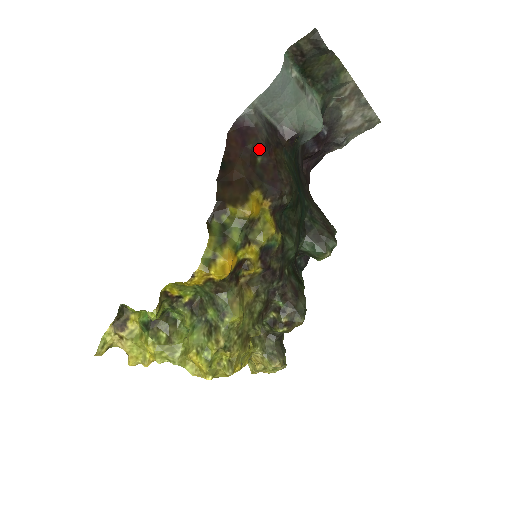
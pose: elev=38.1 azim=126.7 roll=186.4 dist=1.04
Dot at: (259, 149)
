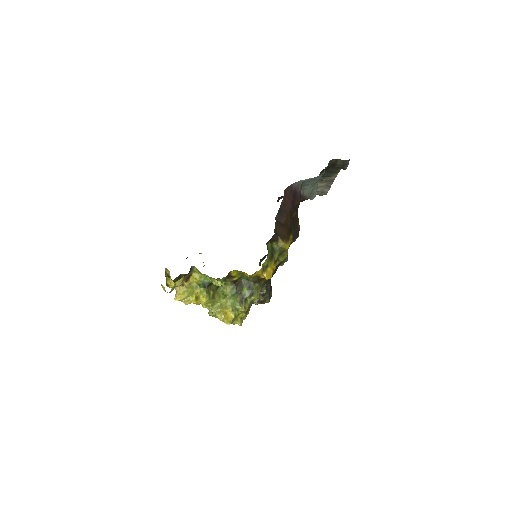
Dot at: (297, 208)
